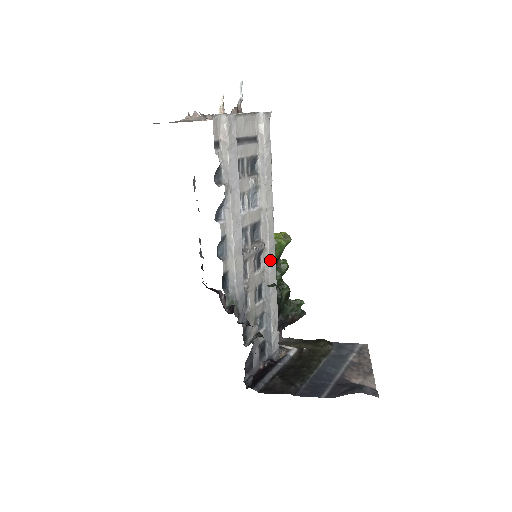
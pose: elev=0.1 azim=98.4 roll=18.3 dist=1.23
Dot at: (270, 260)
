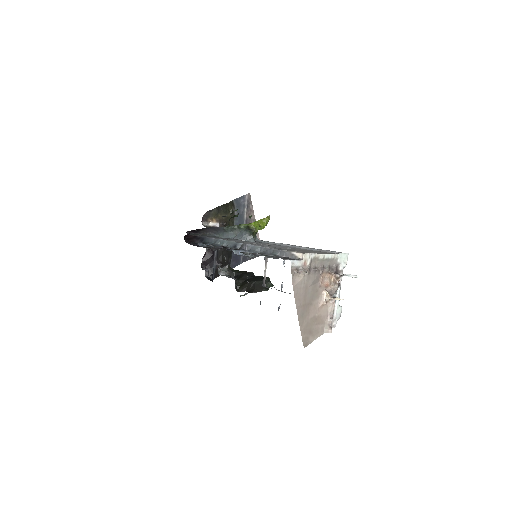
Dot at: occluded
